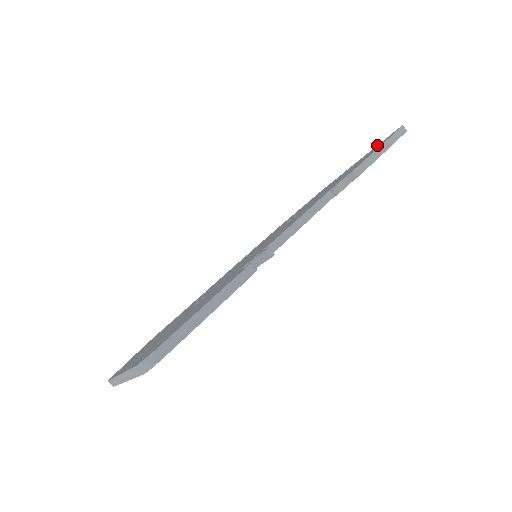
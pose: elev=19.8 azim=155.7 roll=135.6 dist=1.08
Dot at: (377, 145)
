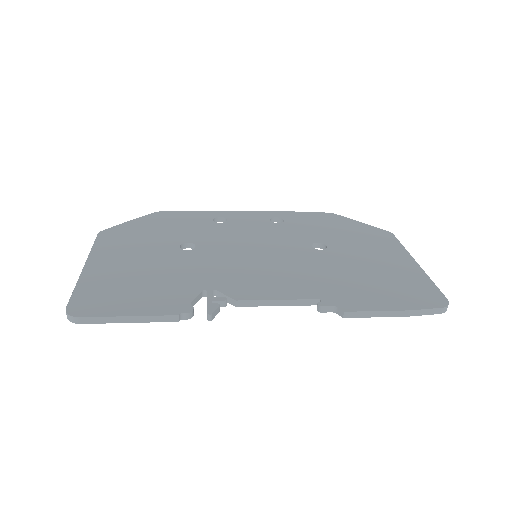
Dot at: (431, 281)
